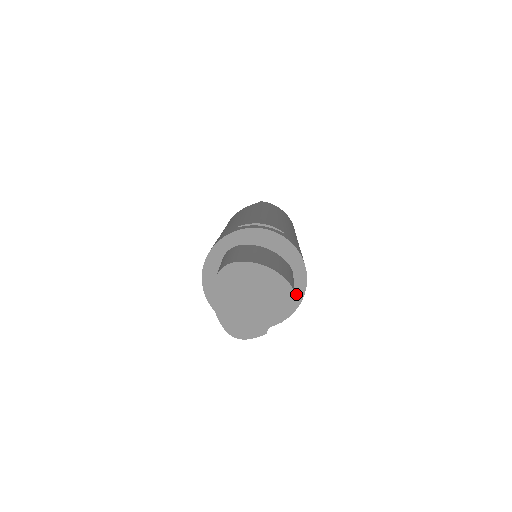
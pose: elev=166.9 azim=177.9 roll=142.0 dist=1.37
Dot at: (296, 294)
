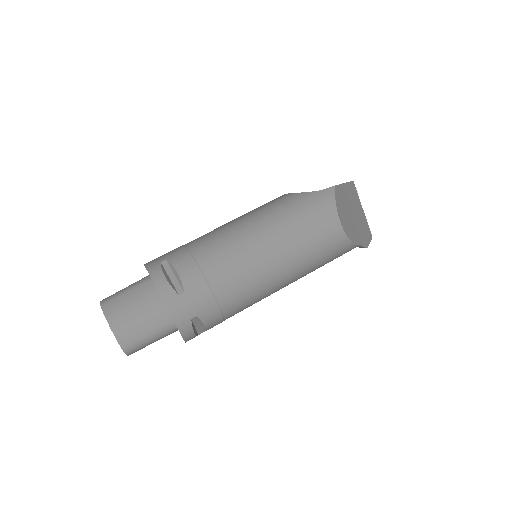
Dot at: occluded
